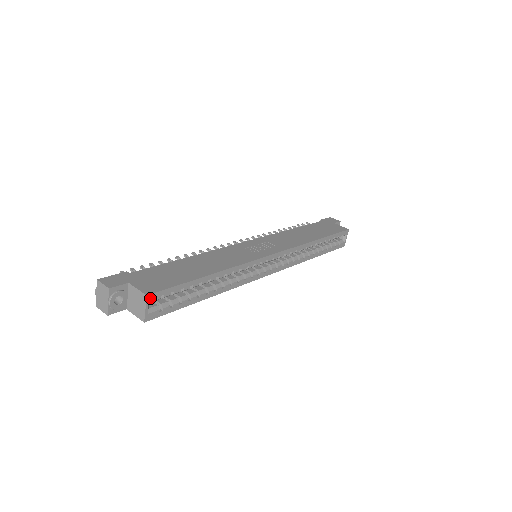
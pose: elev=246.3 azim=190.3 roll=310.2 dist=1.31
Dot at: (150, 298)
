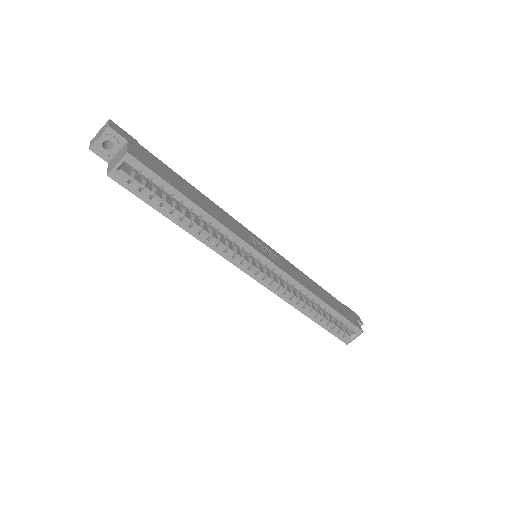
Dot at: (128, 158)
